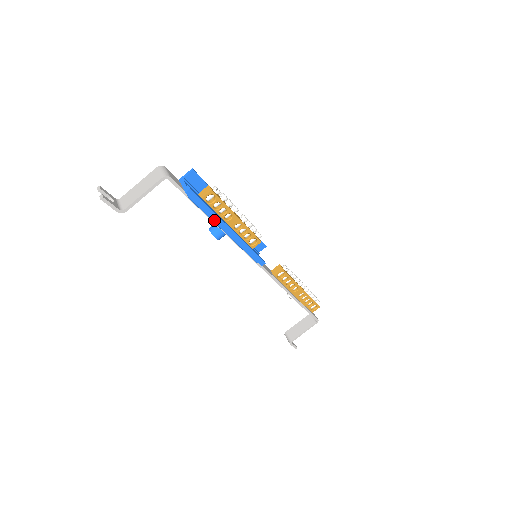
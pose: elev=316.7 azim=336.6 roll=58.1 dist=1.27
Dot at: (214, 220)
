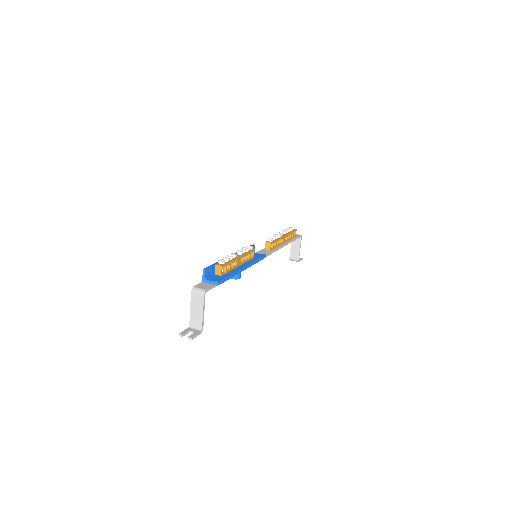
Dot at: occluded
